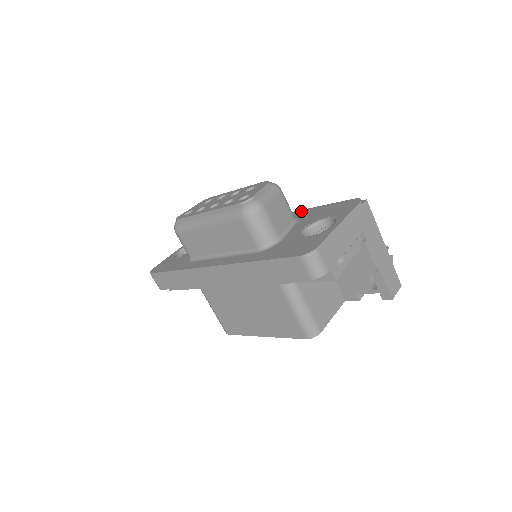
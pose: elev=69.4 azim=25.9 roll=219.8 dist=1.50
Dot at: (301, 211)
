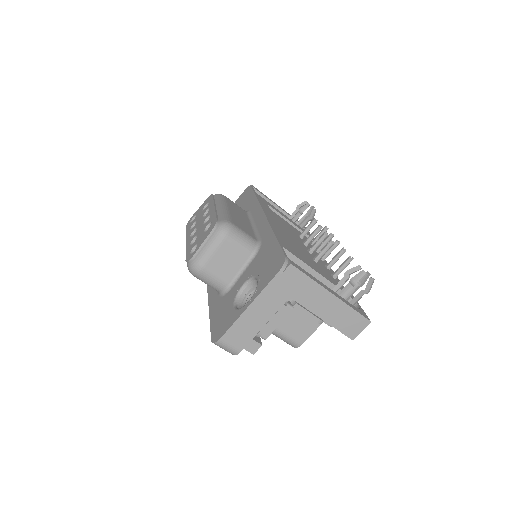
Dot at: (269, 233)
